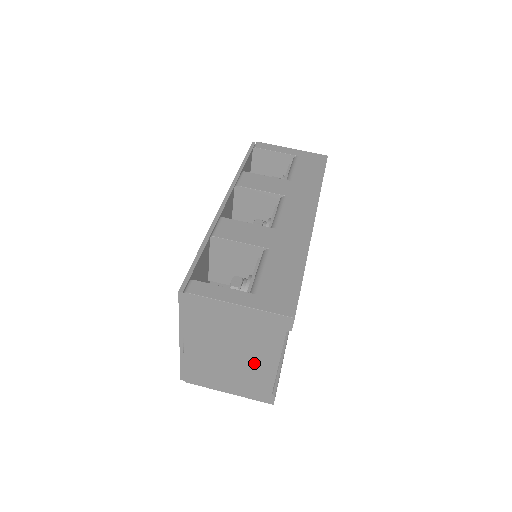
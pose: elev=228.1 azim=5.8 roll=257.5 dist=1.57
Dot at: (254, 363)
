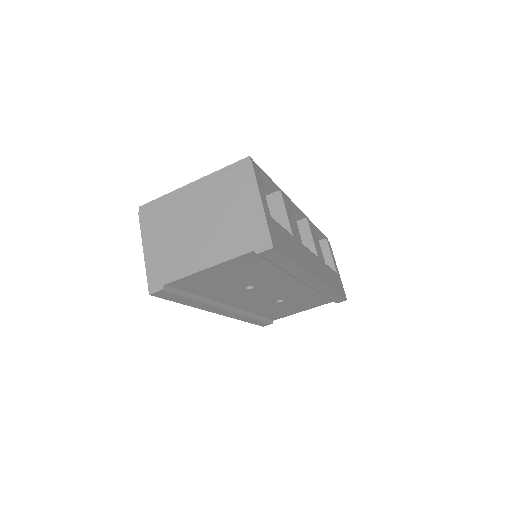
Dot at: (198, 249)
